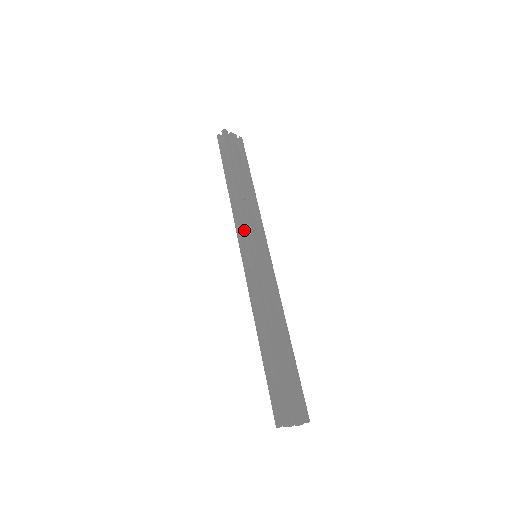
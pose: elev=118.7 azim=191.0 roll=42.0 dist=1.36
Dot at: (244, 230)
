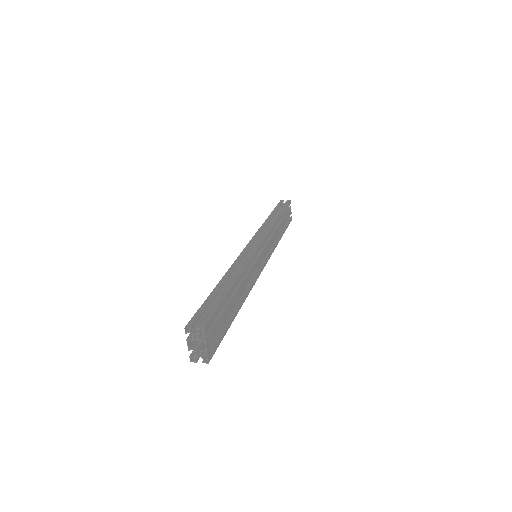
Dot at: (265, 234)
